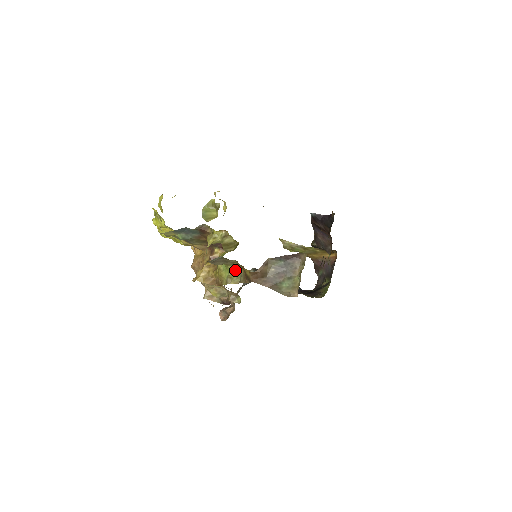
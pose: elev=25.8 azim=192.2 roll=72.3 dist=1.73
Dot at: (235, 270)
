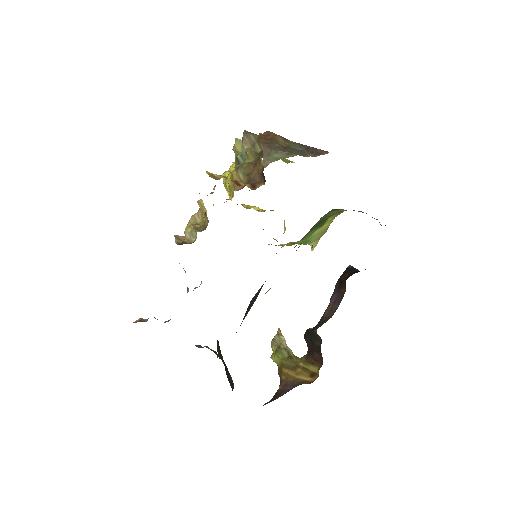
Dot at: (248, 161)
